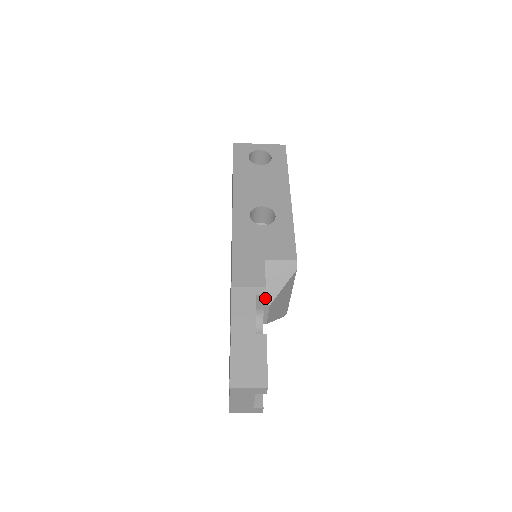
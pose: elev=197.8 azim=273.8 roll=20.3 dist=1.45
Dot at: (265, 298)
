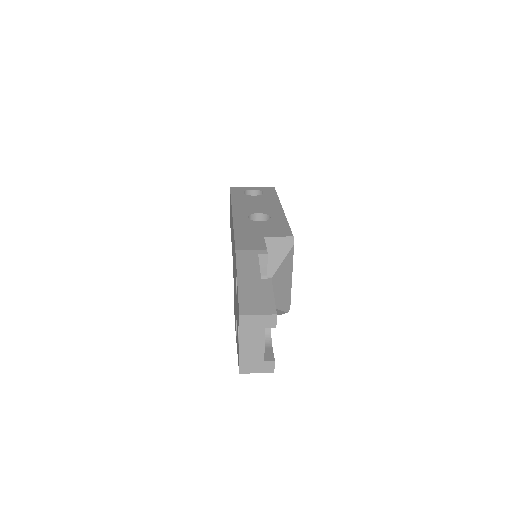
Dot at: (267, 259)
